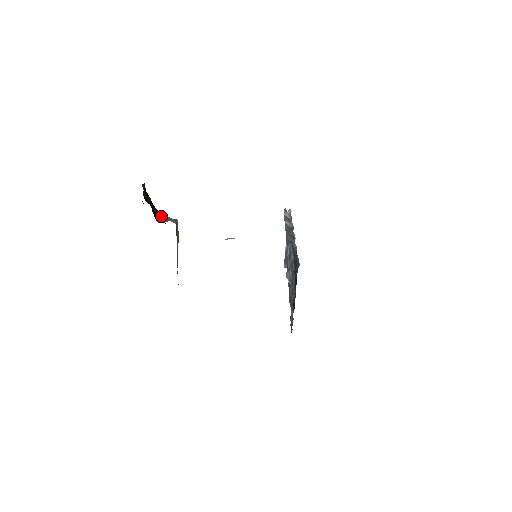
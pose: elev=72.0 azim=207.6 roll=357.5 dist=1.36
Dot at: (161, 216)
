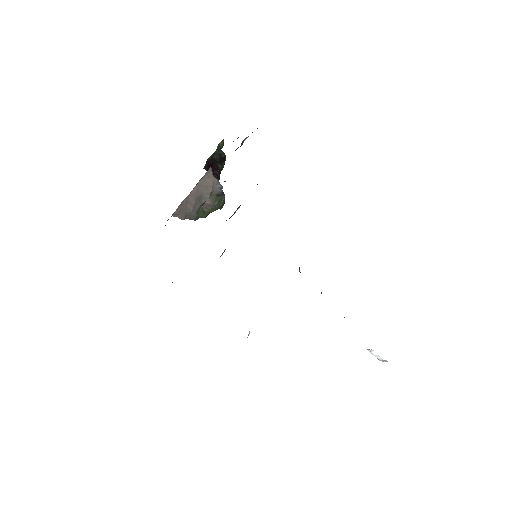
Dot at: (214, 175)
